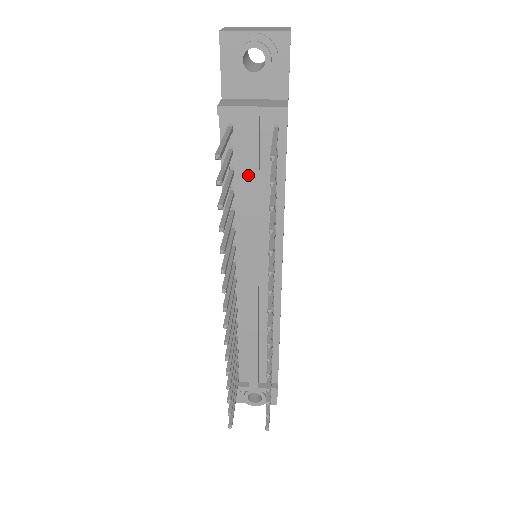
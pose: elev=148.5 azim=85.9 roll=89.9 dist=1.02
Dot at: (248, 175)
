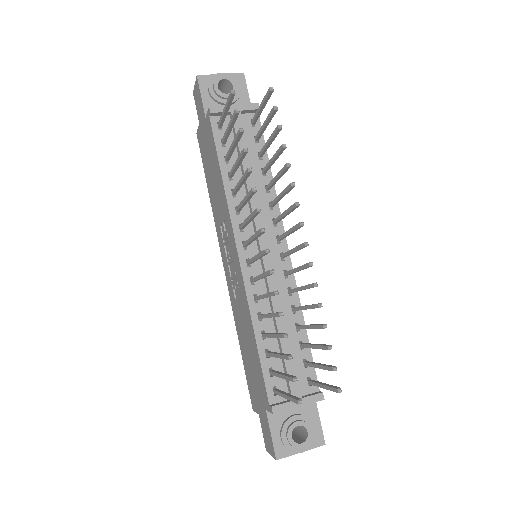
Dot at: occluded
